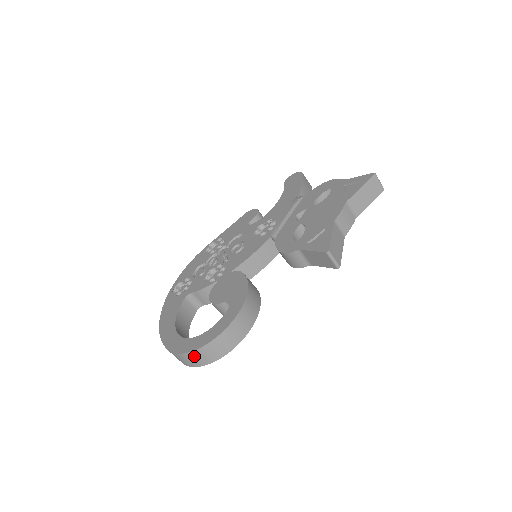
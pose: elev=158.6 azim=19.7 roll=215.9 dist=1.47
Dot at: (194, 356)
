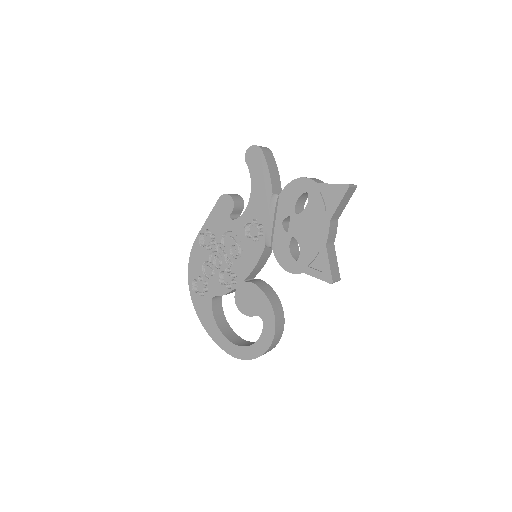
Dot at: occluded
